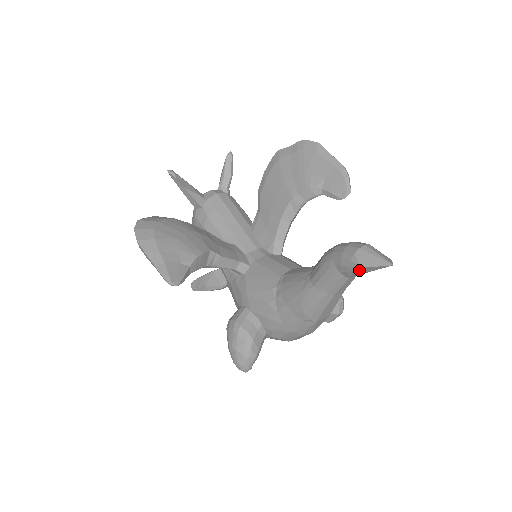
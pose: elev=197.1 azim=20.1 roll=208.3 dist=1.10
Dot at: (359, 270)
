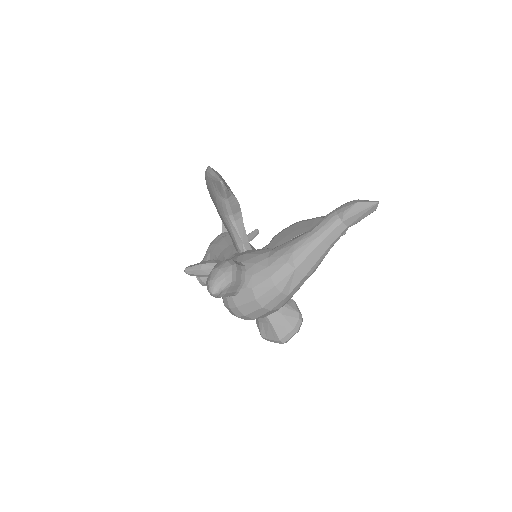
Dot at: (354, 207)
